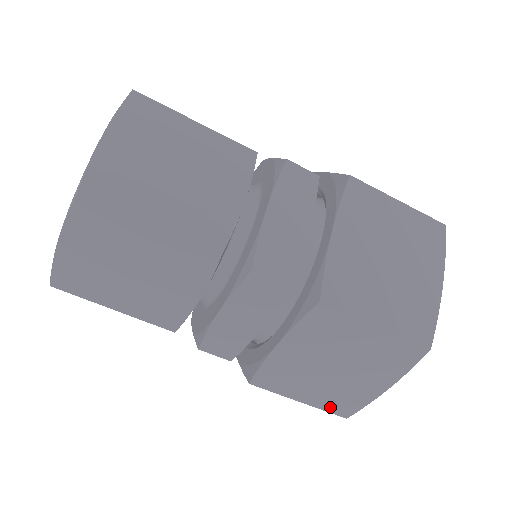
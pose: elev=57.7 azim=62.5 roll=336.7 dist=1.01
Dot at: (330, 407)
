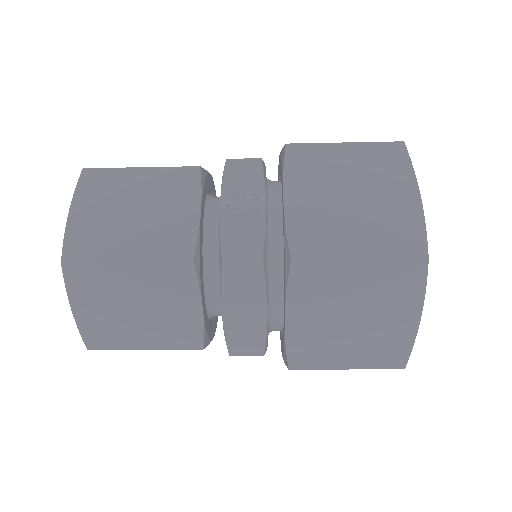
Dot at: occluded
